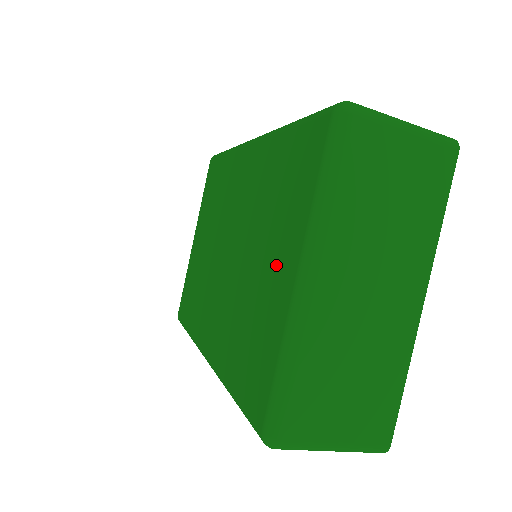
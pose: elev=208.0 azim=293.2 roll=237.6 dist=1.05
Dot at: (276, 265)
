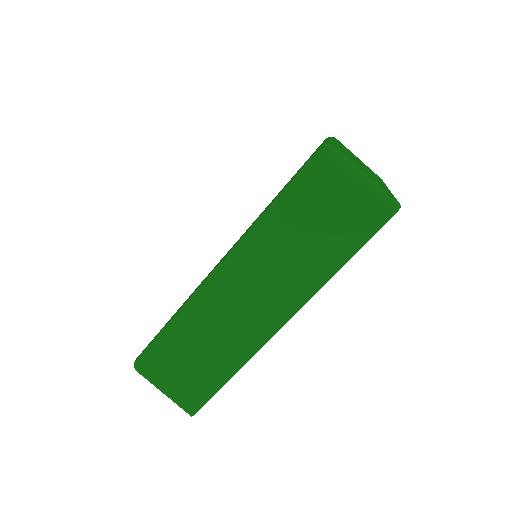
Dot at: occluded
